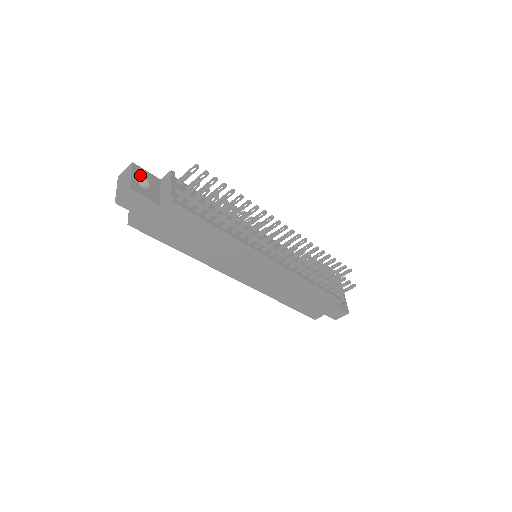
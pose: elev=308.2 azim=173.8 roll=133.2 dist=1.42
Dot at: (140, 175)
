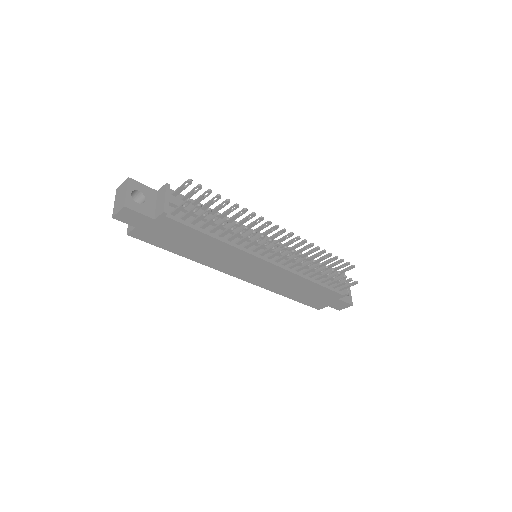
Dot at: (136, 190)
